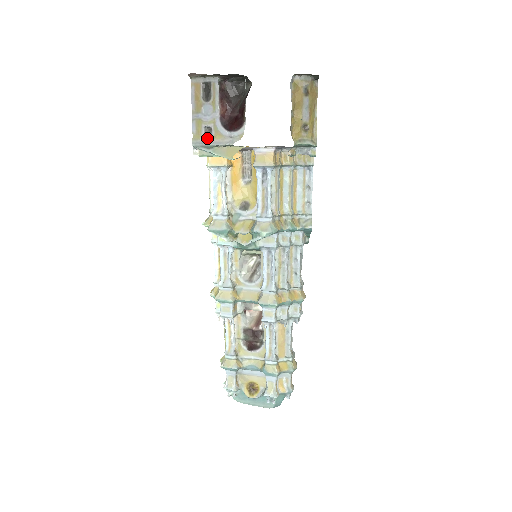
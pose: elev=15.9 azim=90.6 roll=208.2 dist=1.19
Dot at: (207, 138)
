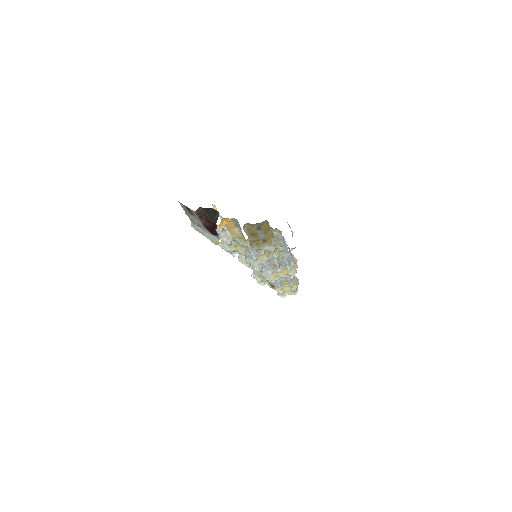
Dot at: (199, 227)
